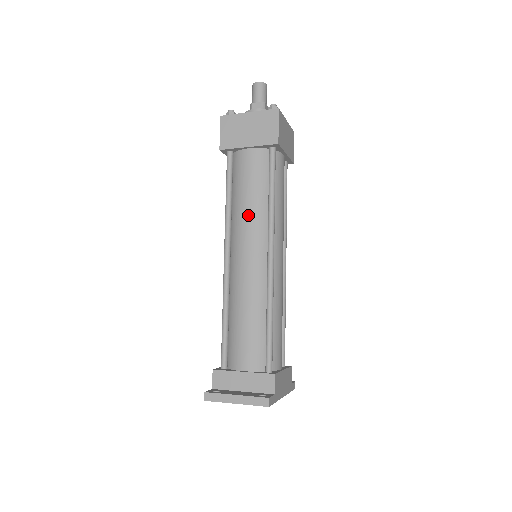
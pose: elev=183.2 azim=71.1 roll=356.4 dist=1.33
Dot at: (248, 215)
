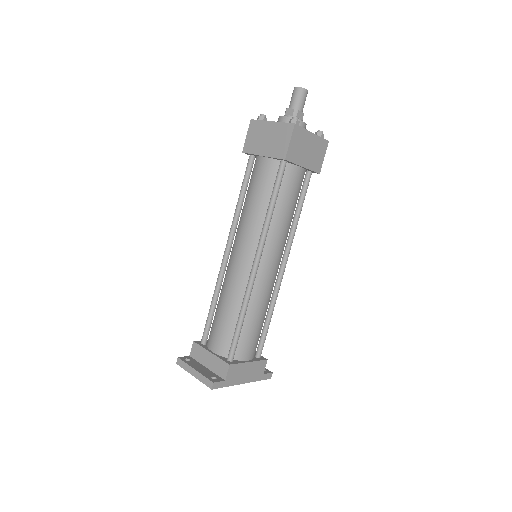
Dot at: (248, 220)
